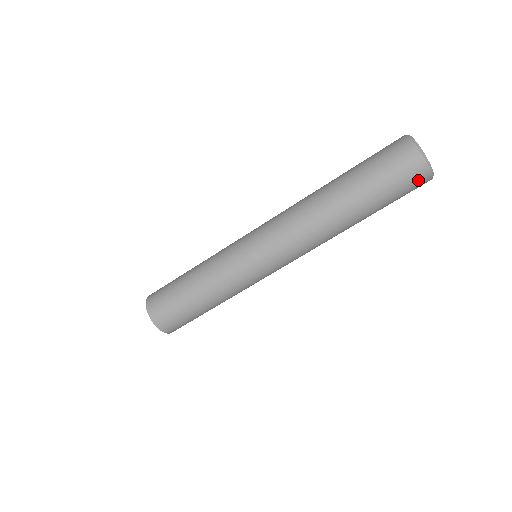
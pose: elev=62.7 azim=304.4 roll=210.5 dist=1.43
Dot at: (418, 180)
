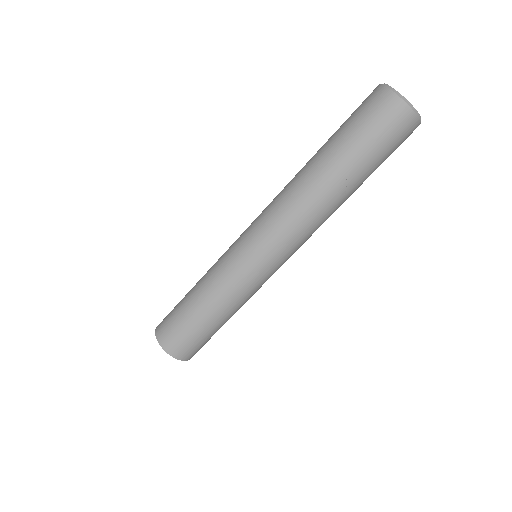
Dot at: (409, 135)
